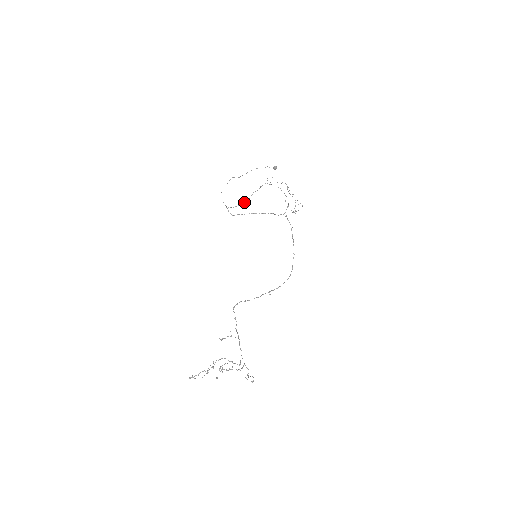
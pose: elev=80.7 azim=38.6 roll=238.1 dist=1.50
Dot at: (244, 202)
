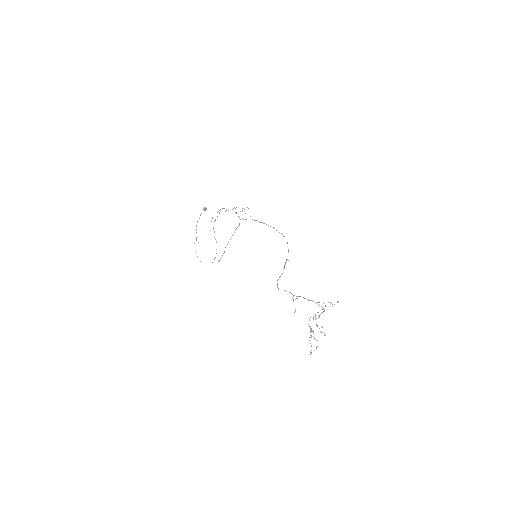
Dot at: occluded
